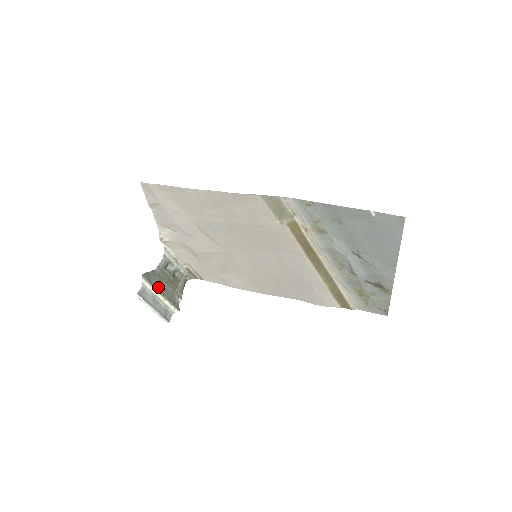
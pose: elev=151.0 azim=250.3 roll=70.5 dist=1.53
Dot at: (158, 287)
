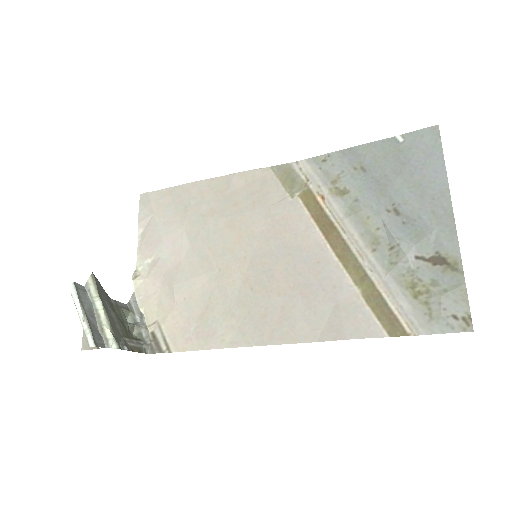
Dot at: (104, 304)
